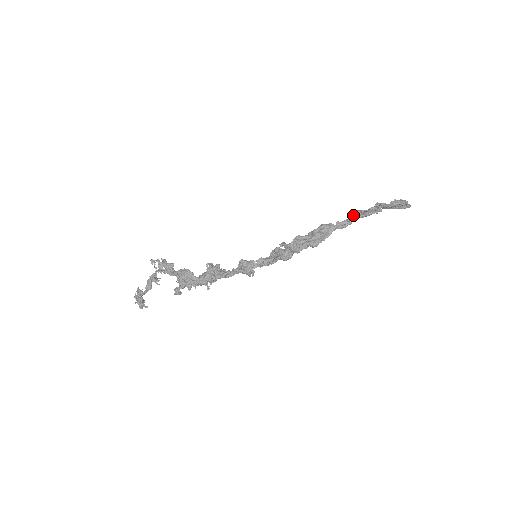
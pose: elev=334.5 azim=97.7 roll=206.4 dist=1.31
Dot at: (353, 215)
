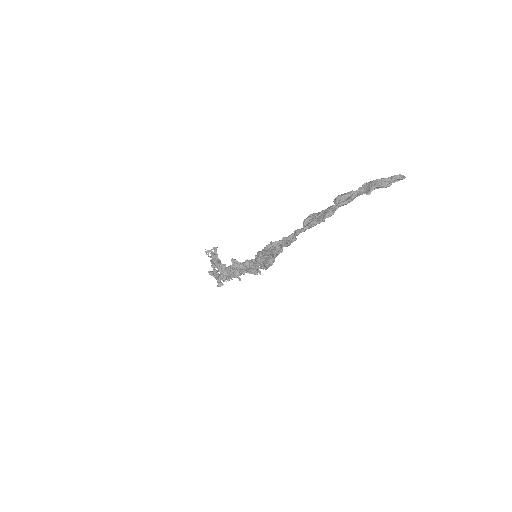
Dot at: (304, 223)
